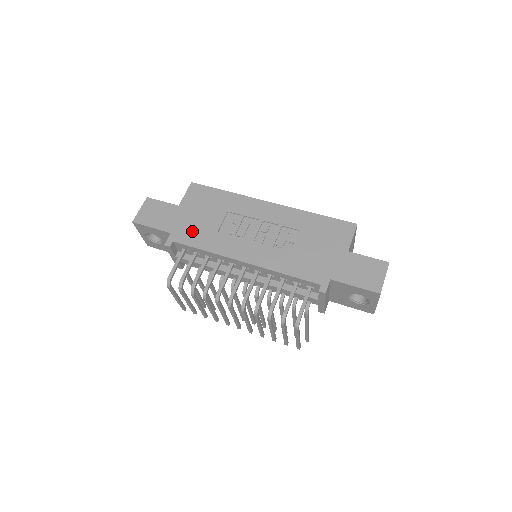
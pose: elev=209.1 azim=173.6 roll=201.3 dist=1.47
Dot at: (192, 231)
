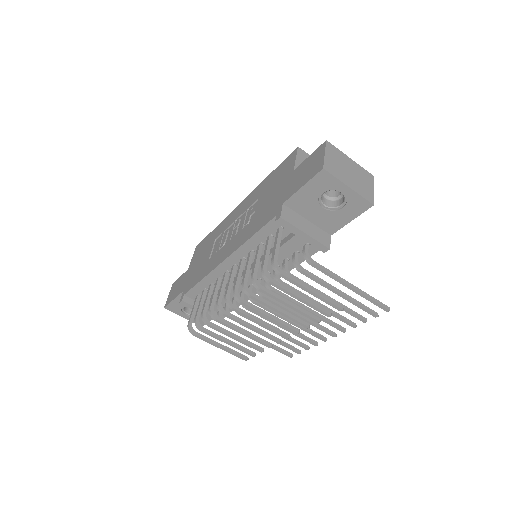
Dot at: (194, 276)
